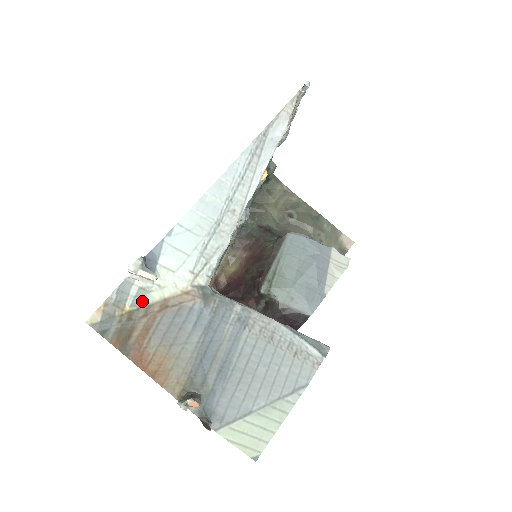
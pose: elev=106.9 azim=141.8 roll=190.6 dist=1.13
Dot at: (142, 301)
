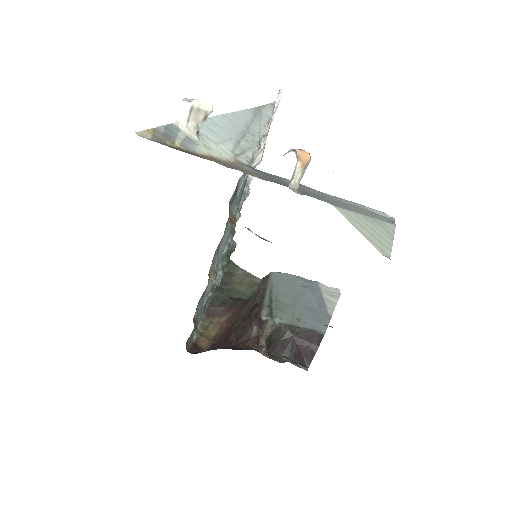
Dot at: (191, 148)
